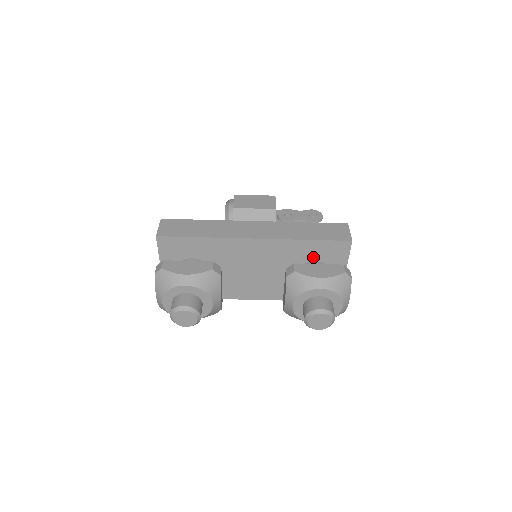
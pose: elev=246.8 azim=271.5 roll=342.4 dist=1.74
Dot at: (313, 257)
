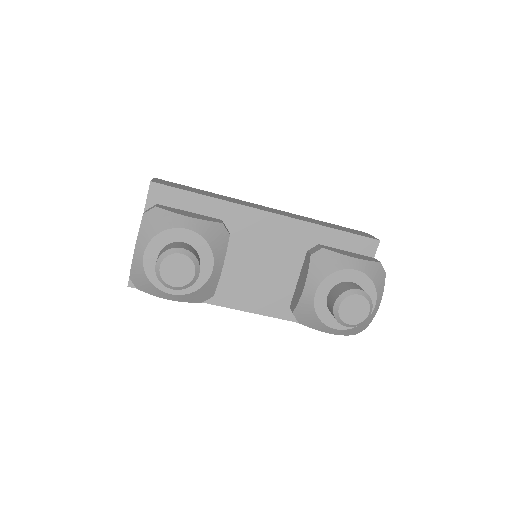
Dot at: occluded
